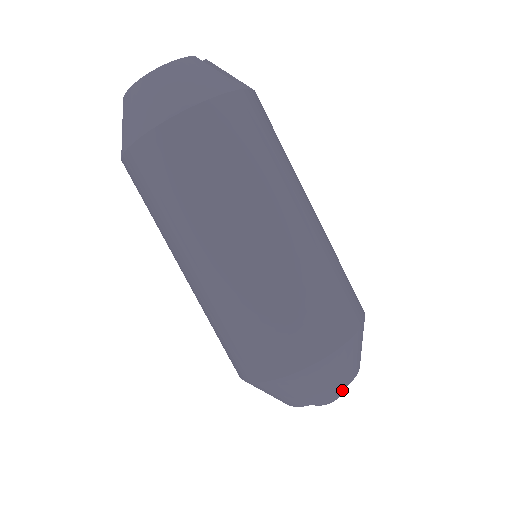
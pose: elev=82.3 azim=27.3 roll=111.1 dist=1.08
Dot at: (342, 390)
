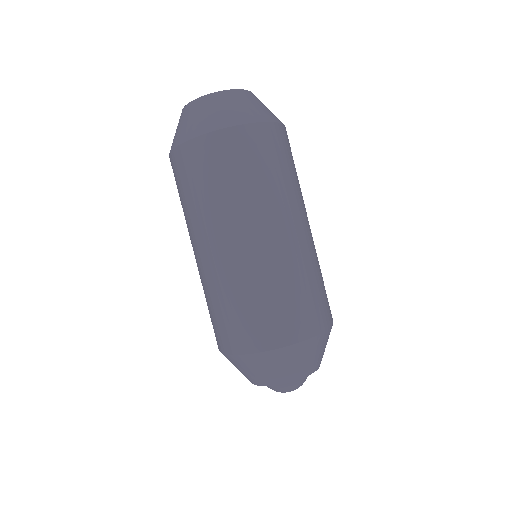
Dot at: (306, 378)
